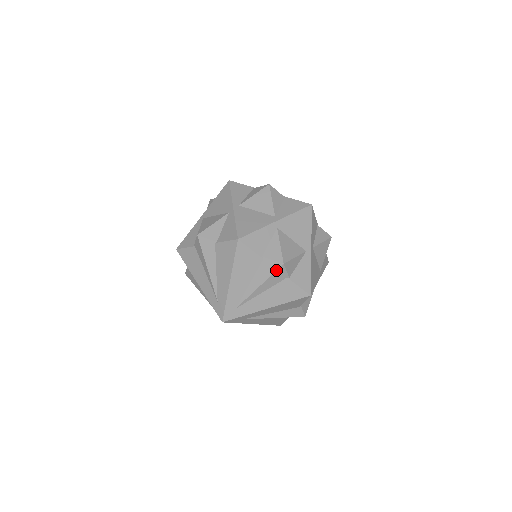
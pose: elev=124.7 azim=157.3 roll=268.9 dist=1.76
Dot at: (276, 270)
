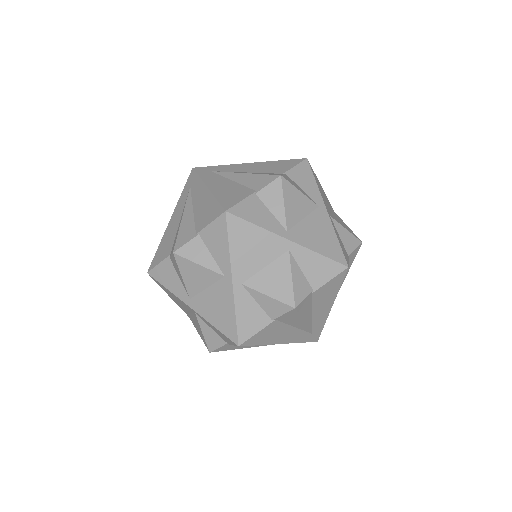
Dot at: (297, 313)
